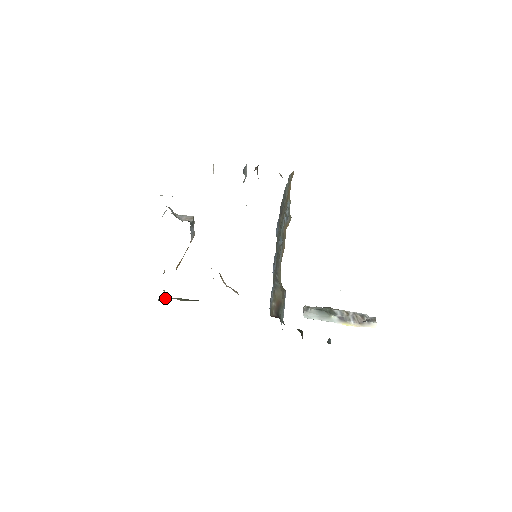
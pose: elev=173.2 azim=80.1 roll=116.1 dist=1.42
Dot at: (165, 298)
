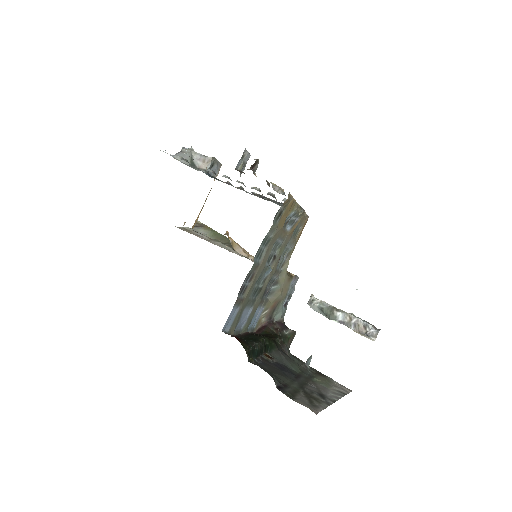
Dot at: (199, 225)
